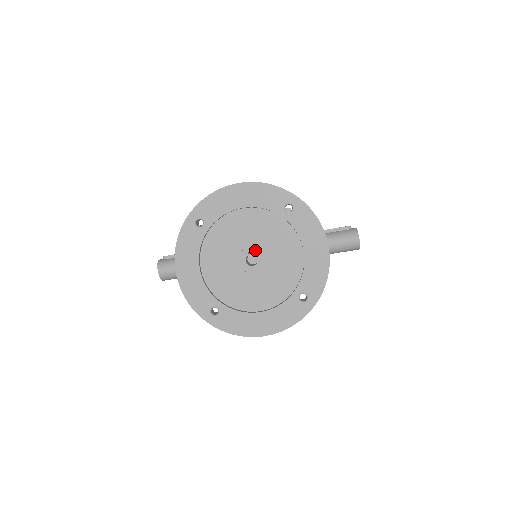
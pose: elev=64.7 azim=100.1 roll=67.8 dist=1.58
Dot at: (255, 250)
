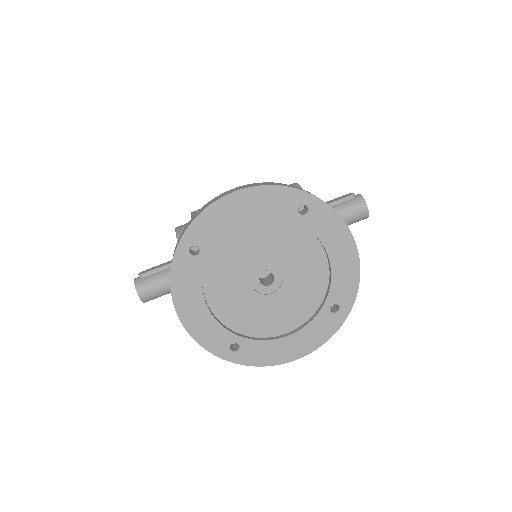
Dot at: (269, 267)
